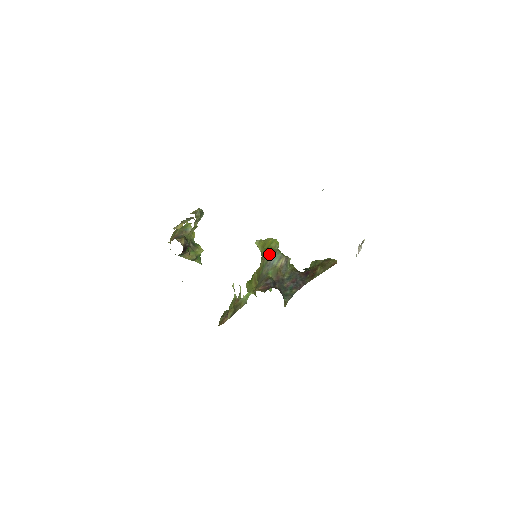
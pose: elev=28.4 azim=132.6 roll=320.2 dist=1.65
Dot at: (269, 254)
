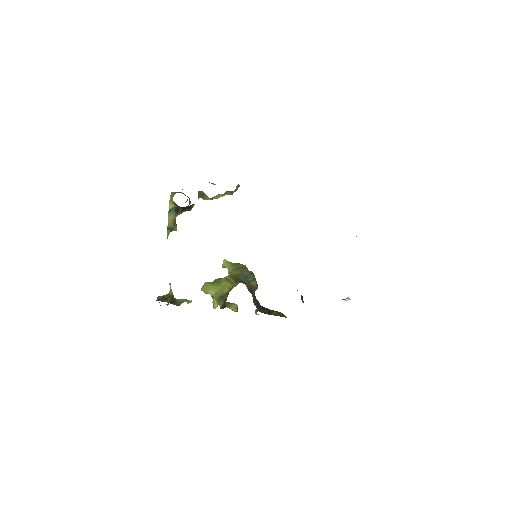
Dot at: (247, 270)
